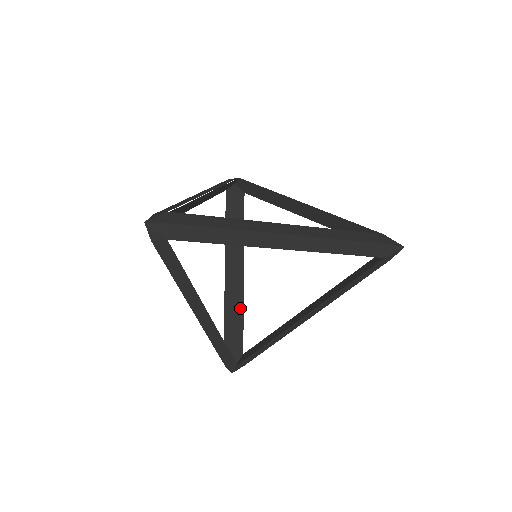
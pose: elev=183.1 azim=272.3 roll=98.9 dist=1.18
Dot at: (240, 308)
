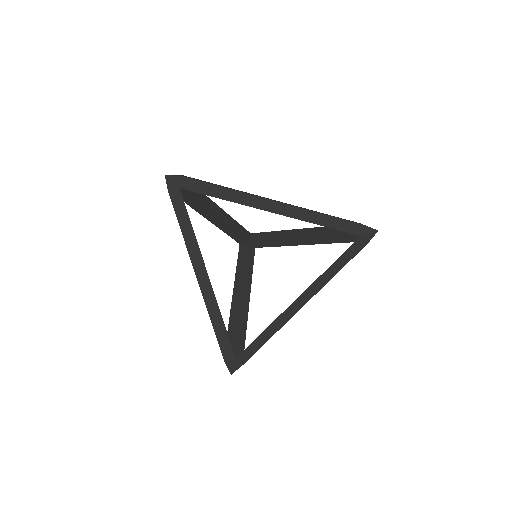
Dot at: (244, 323)
